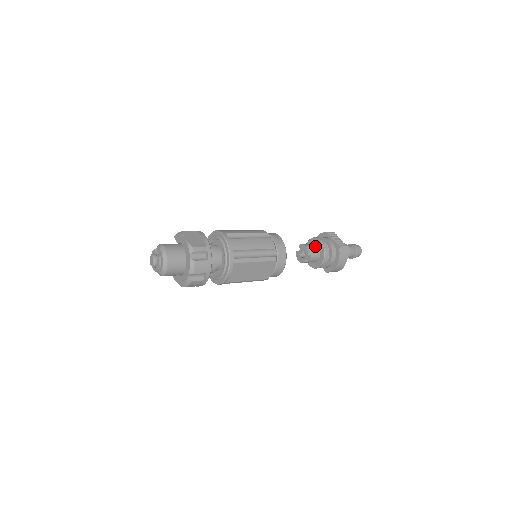
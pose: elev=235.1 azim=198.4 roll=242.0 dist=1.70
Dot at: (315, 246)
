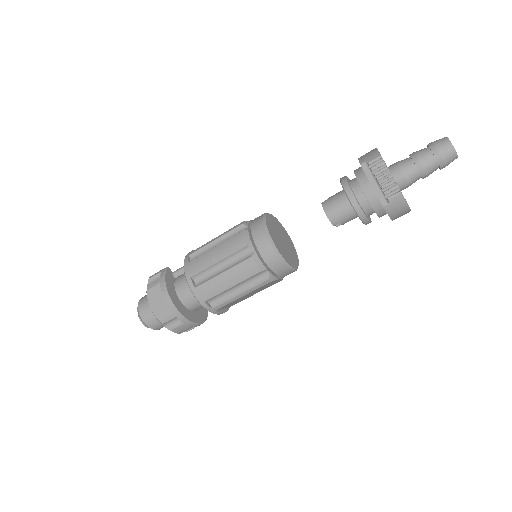
Dot at: (344, 204)
